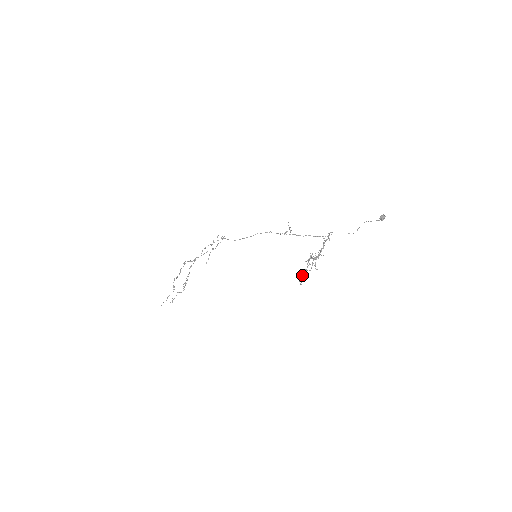
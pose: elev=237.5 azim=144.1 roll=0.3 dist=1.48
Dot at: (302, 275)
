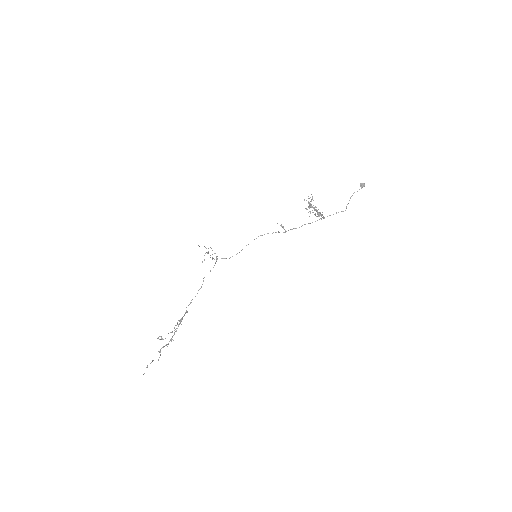
Dot at: occluded
